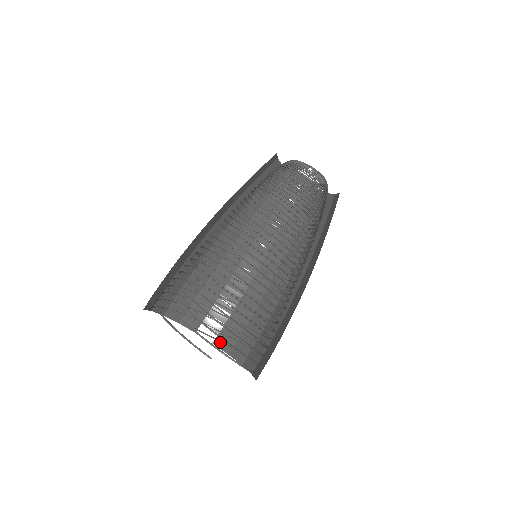
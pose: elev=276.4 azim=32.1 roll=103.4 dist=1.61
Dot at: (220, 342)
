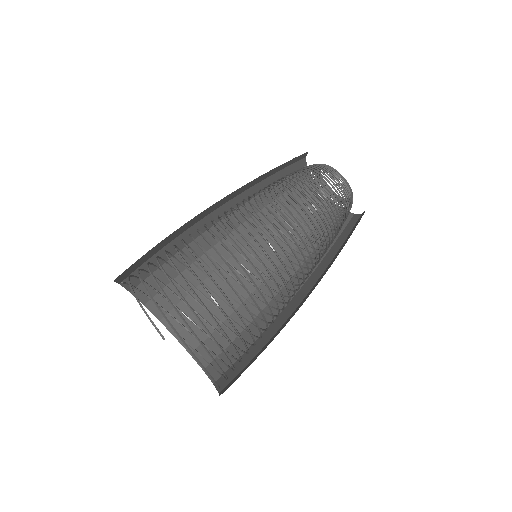
Dot at: (198, 353)
